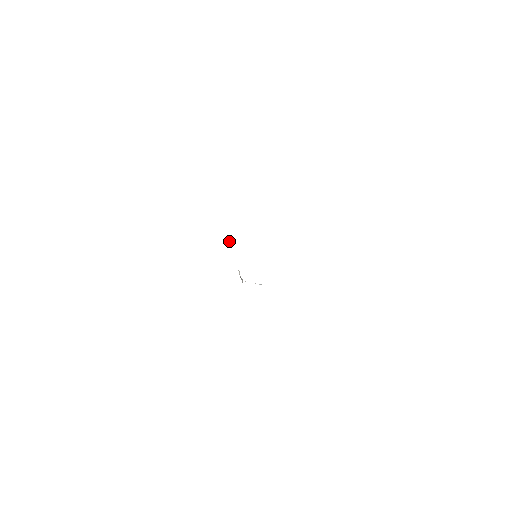
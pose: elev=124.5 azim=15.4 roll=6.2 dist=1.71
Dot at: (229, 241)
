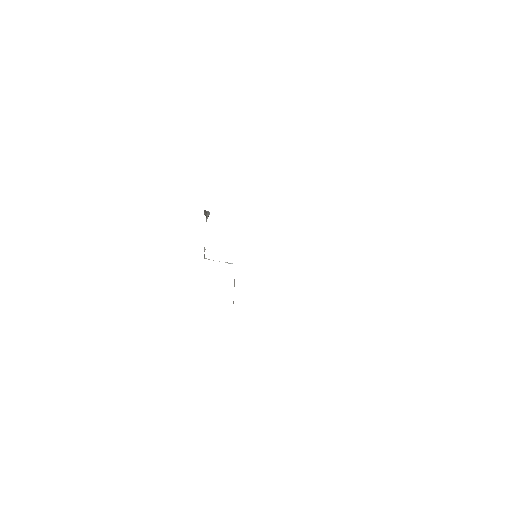
Dot at: (206, 216)
